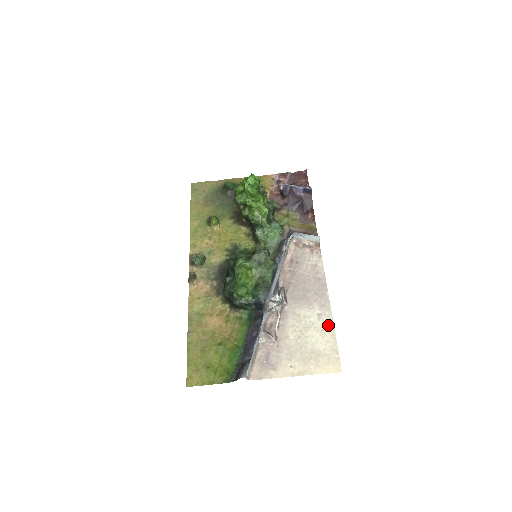
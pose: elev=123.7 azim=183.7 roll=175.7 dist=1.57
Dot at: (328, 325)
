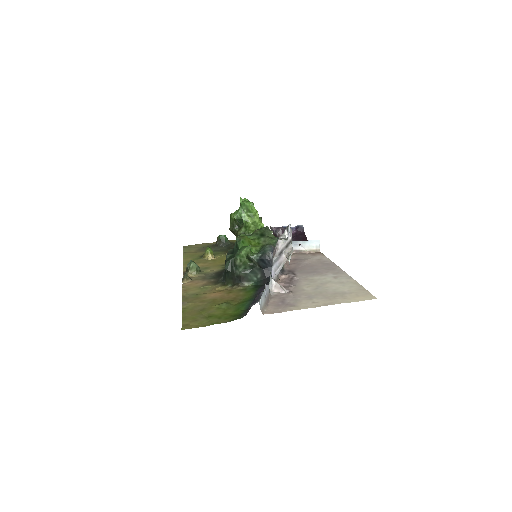
Dot at: (347, 280)
